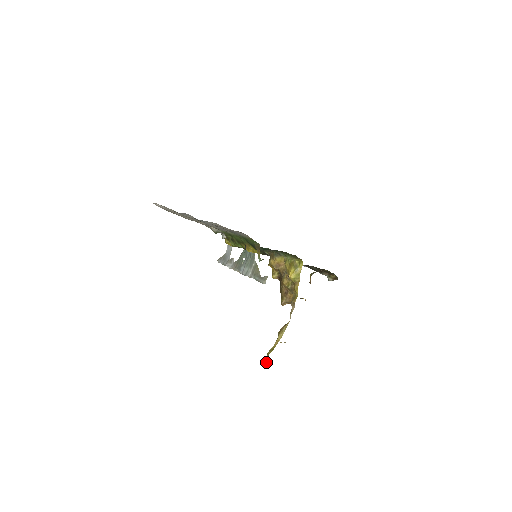
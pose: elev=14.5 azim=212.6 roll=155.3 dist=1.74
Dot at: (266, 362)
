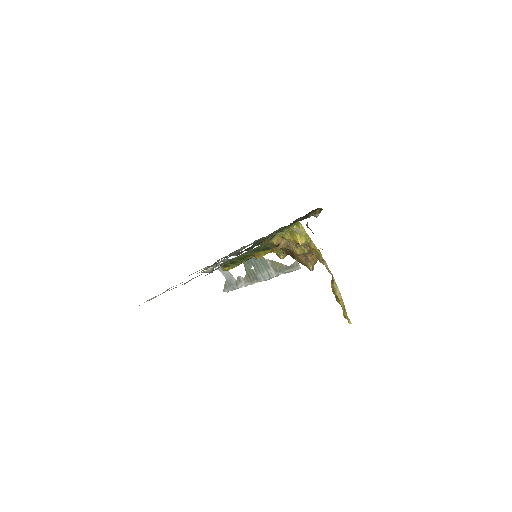
Dot at: occluded
